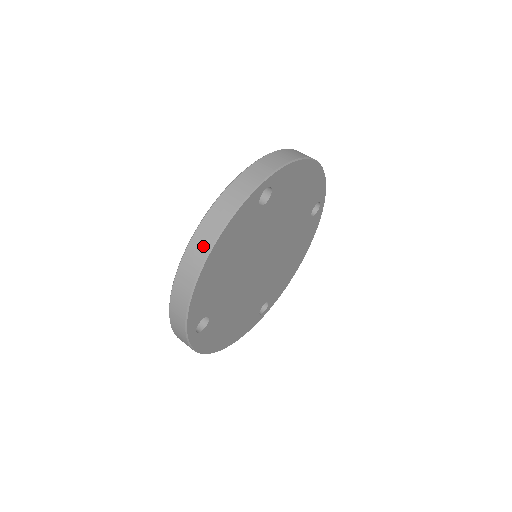
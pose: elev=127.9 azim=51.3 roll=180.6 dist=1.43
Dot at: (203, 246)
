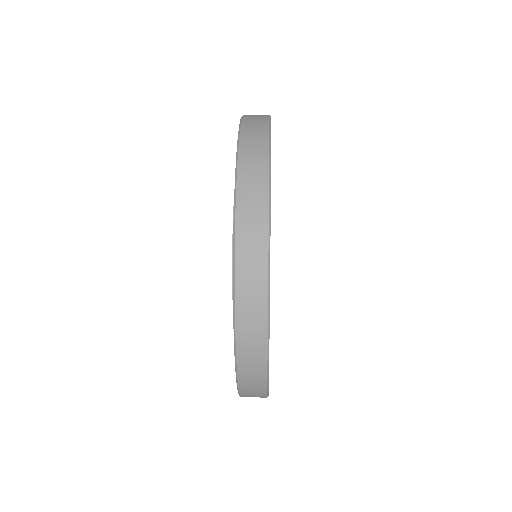
Dot at: occluded
